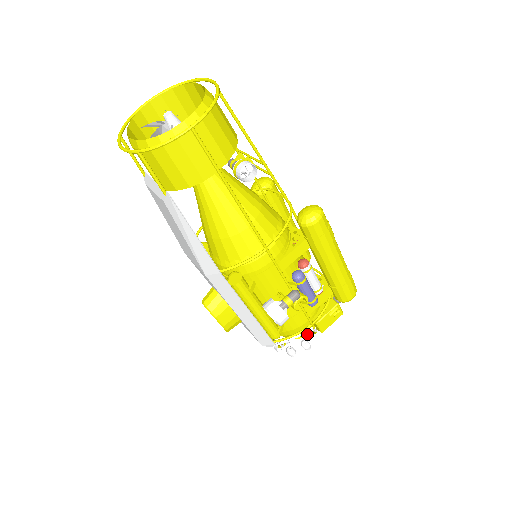
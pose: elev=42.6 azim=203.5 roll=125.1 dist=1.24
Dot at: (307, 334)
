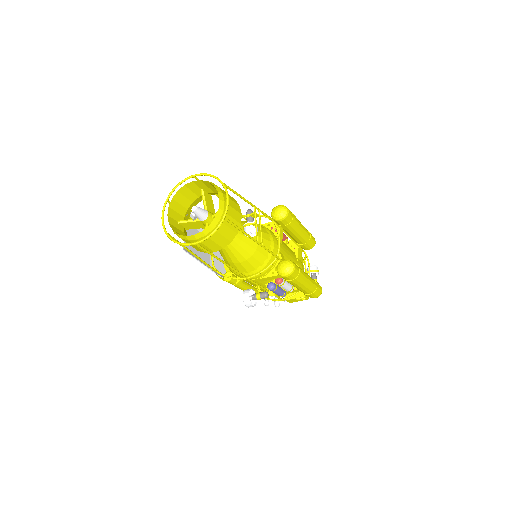
Dot at: occluded
